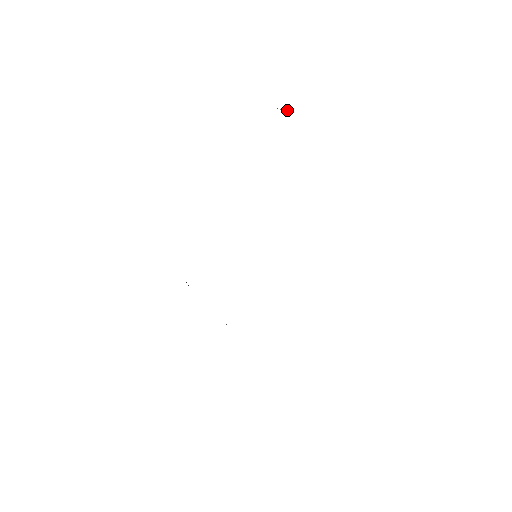
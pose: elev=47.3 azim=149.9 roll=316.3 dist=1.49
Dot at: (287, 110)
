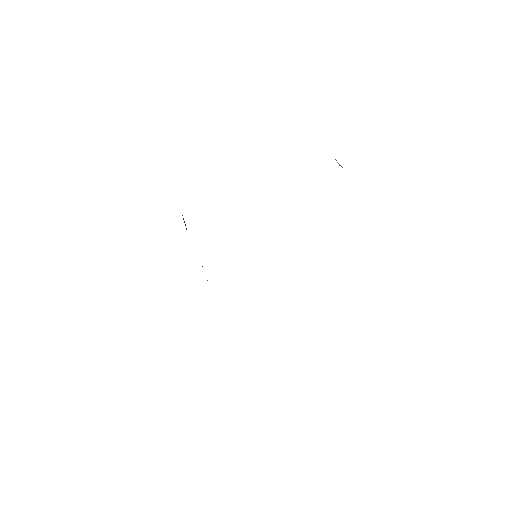
Dot at: (342, 167)
